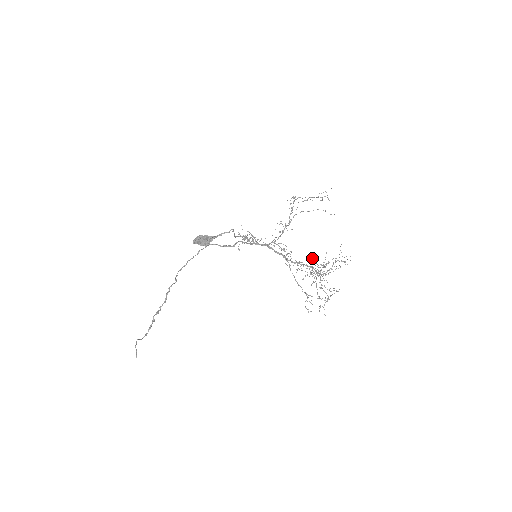
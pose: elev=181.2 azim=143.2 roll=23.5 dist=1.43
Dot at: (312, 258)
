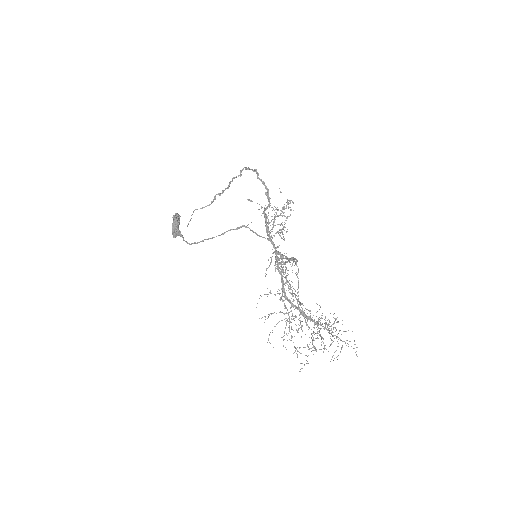
Dot at: (320, 306)
